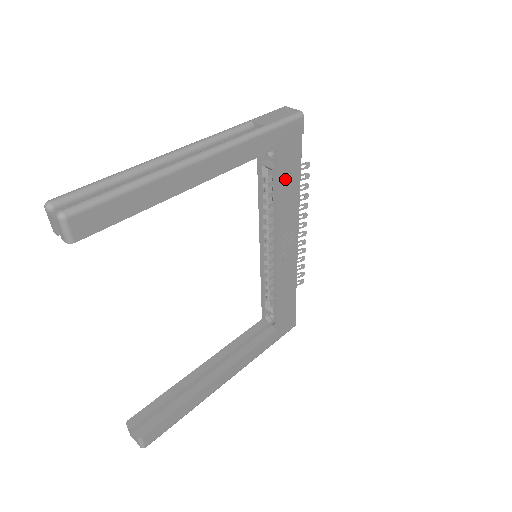
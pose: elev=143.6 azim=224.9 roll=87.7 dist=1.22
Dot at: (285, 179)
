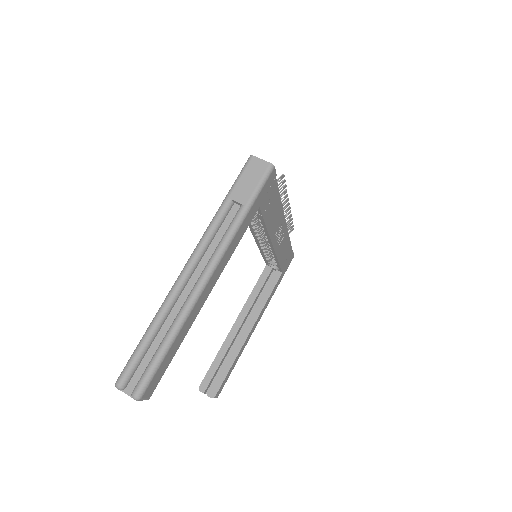
Dot at: (269, 212)
